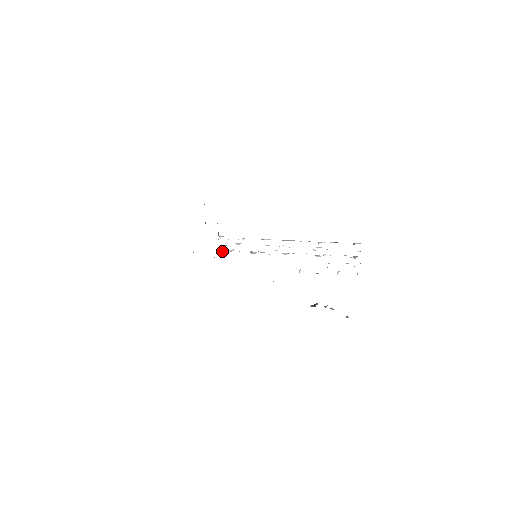
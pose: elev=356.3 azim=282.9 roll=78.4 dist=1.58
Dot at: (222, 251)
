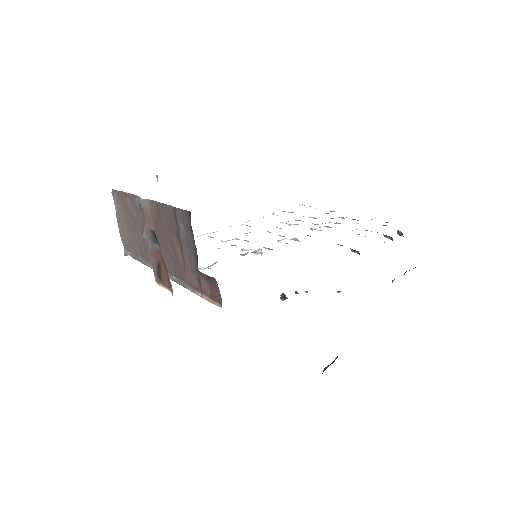
Dot at: (202, 268)
